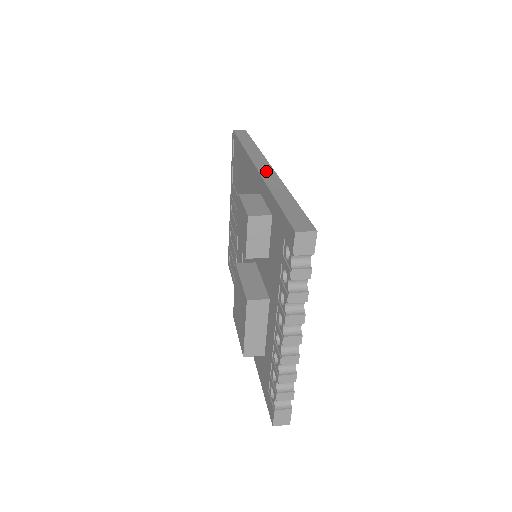
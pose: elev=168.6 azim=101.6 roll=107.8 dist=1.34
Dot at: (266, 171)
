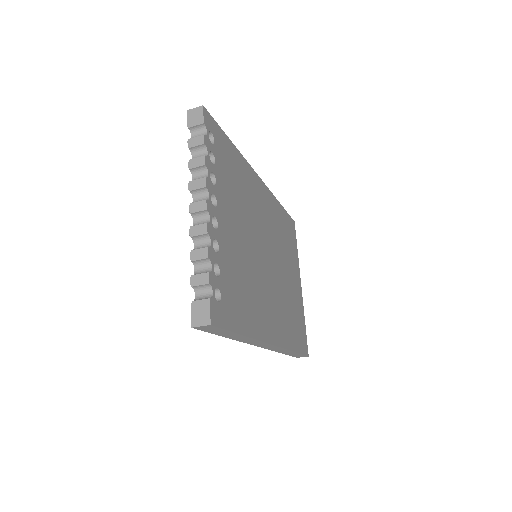
Dot at: occluded
